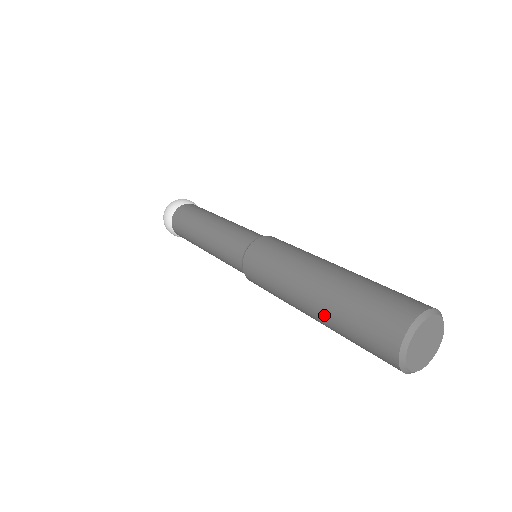
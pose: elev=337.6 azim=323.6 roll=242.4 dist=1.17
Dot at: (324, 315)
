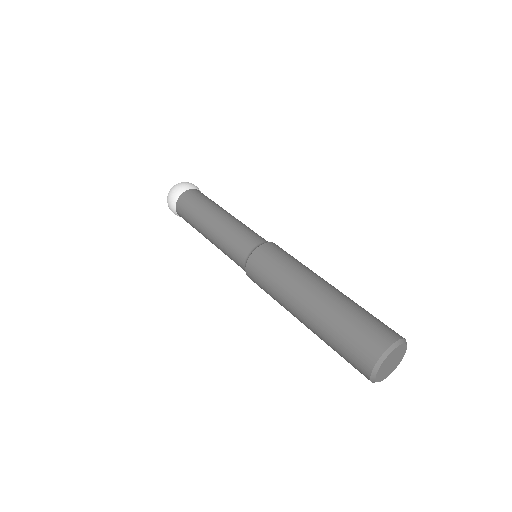
Dot at: (317, 321)
